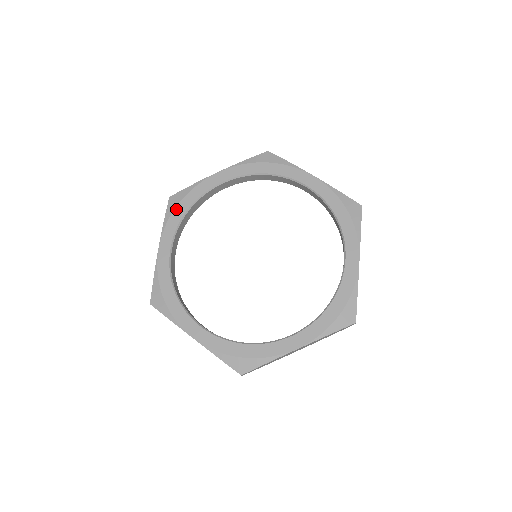
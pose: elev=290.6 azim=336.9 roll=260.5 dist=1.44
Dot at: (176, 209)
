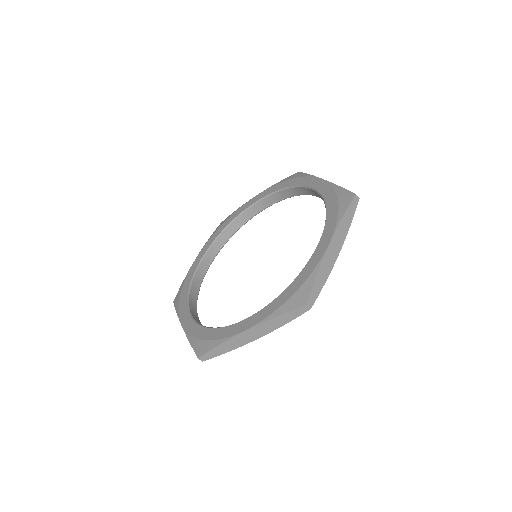
Dot at: (219, 229)
